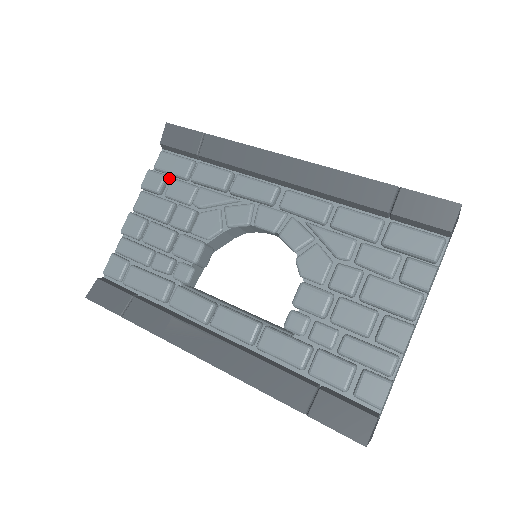
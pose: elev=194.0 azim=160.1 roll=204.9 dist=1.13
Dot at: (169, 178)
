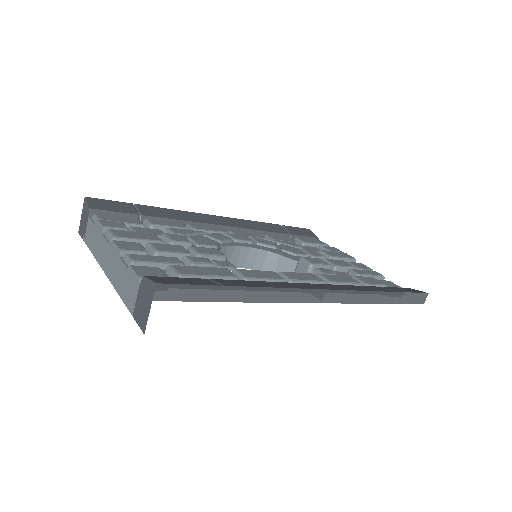
Dot at: occluded
